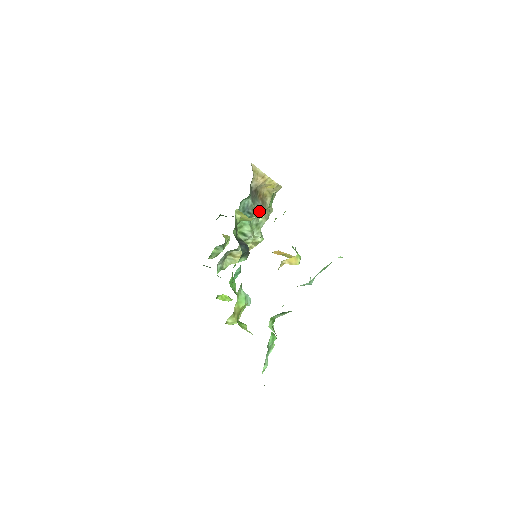
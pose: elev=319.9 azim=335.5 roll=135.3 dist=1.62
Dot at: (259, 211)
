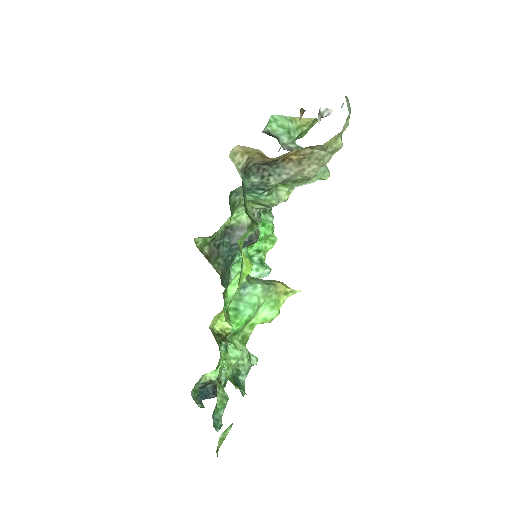
Dot at: (286, 178)
